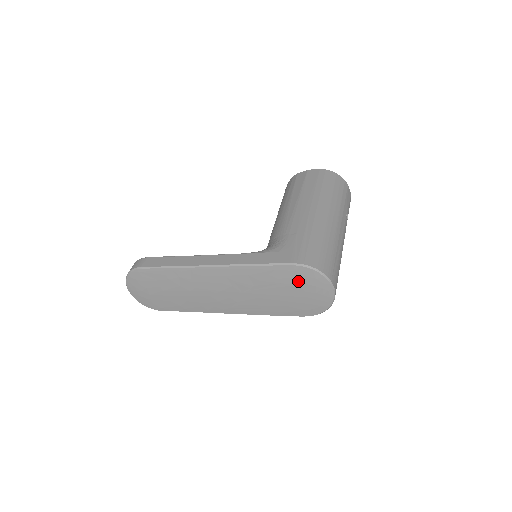
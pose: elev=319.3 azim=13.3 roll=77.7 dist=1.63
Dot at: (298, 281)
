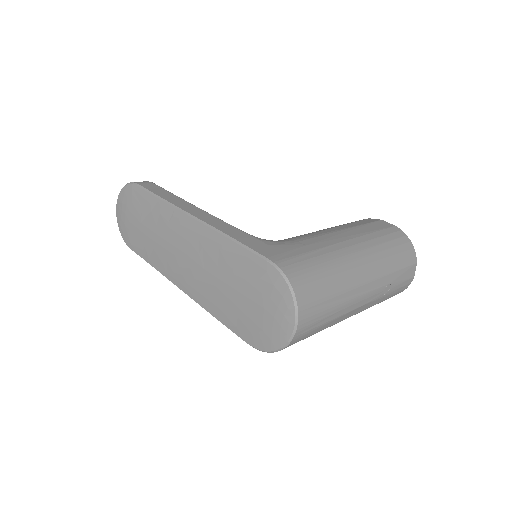
Dot at: (263, 287)
